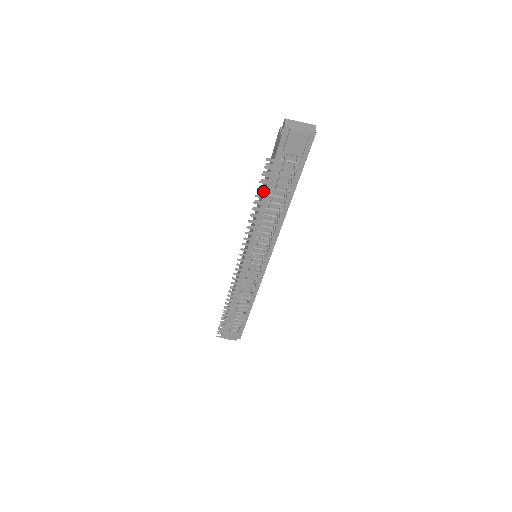
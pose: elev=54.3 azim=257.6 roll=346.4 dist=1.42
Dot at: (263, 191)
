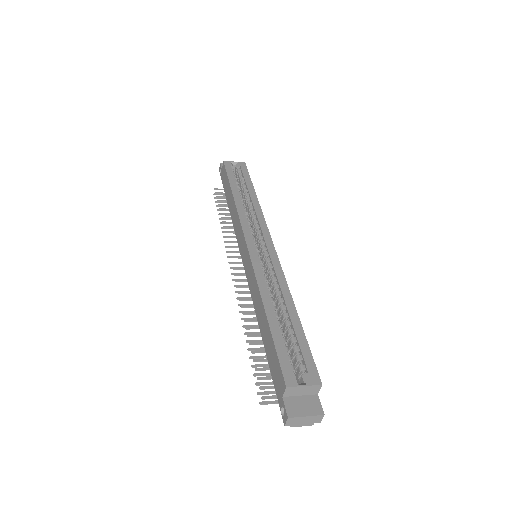
Dot at: (263, 331)
